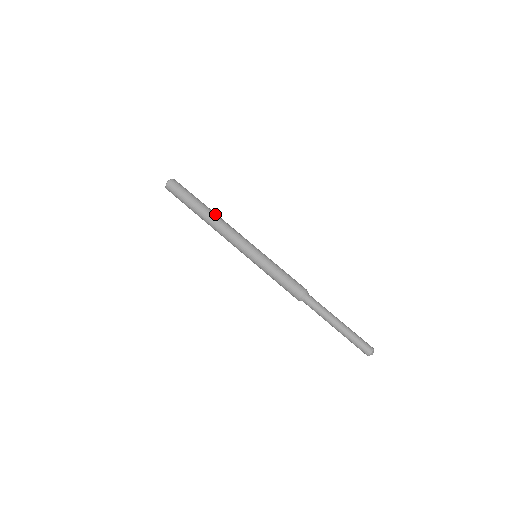
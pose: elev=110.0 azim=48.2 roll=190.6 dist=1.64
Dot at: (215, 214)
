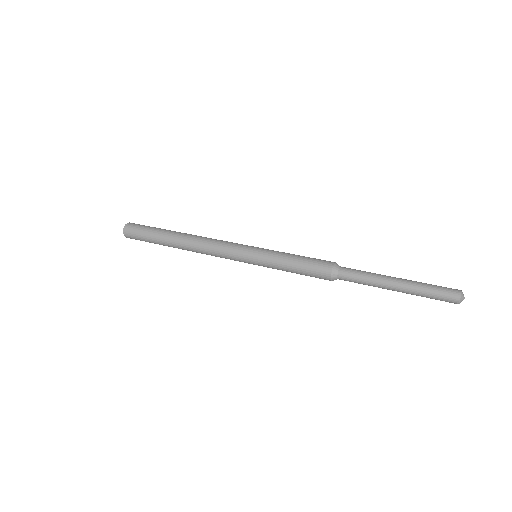
Dot at: (189, 234)
